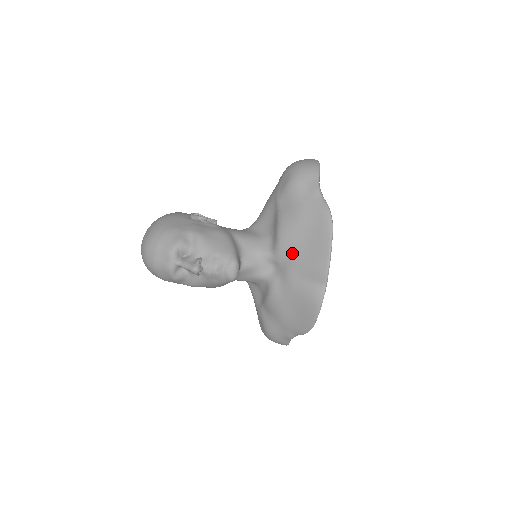
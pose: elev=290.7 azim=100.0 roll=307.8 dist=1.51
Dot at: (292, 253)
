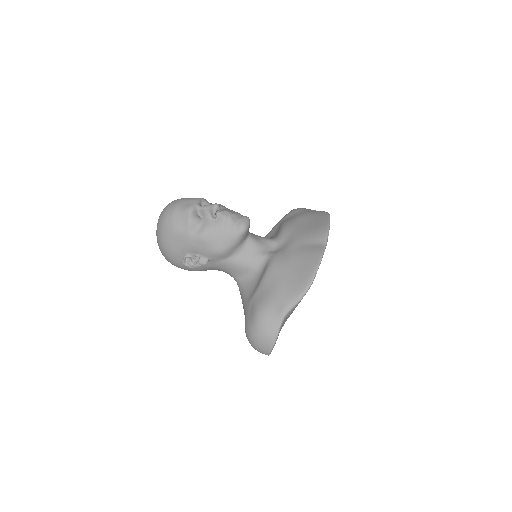
Dot at: (295, 232)
